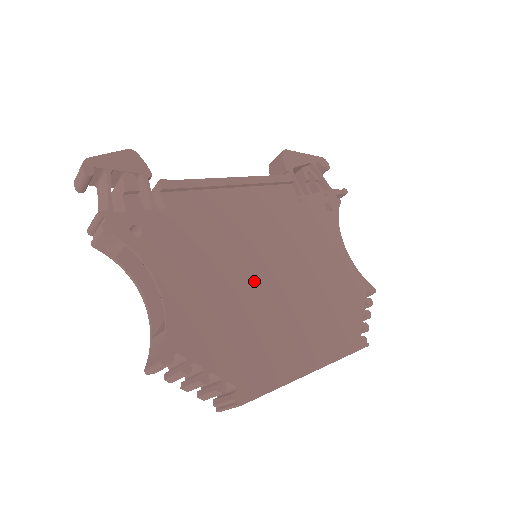
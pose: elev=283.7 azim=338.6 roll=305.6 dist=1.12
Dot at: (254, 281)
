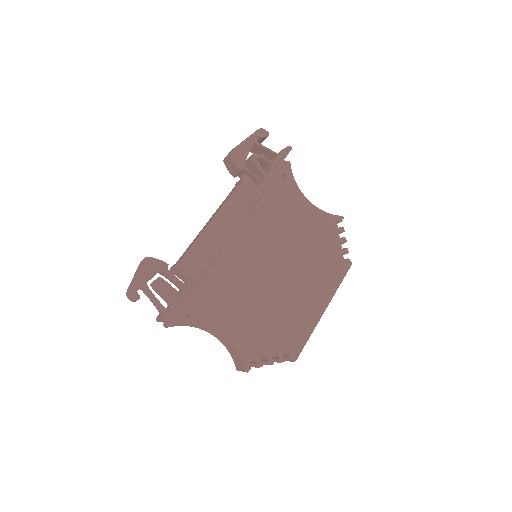
Dot at: (266, 283)
